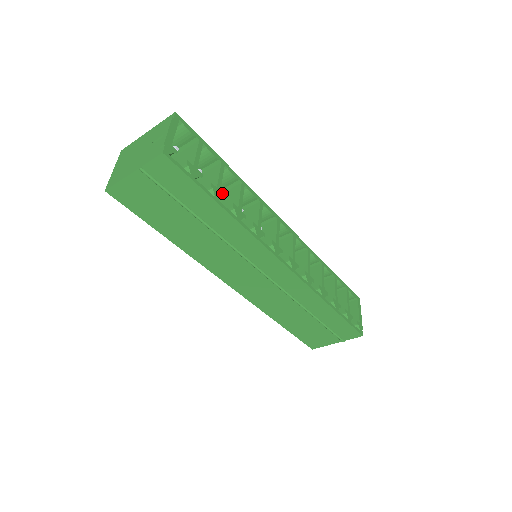
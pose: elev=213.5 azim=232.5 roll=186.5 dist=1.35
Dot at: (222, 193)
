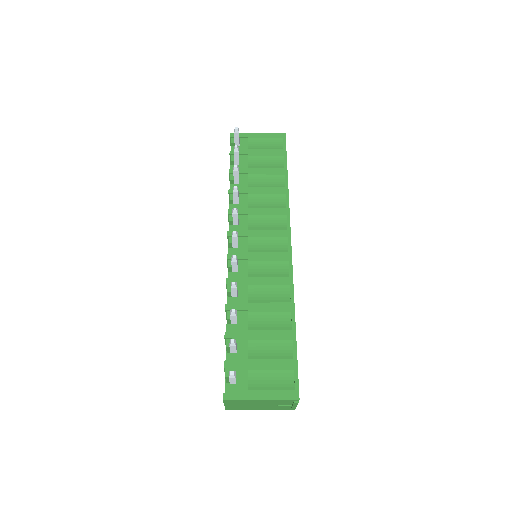
Dot at: occluded
